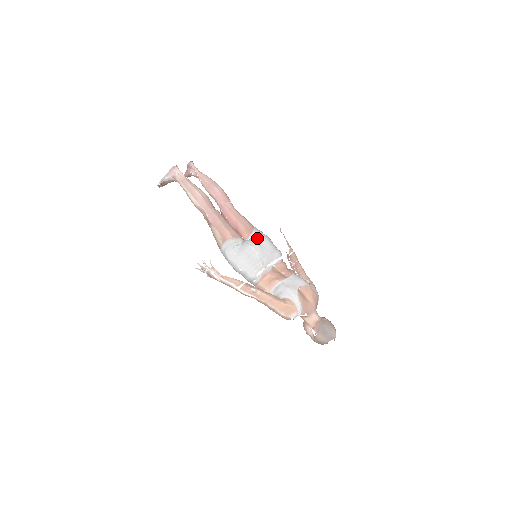
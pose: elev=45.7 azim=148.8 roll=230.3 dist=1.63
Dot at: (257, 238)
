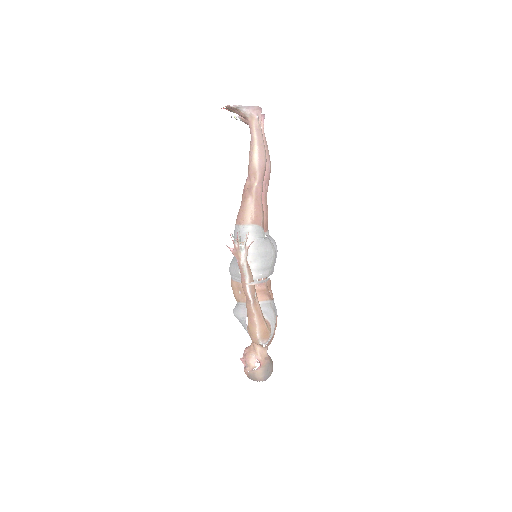
Dot at: (274, 243)
